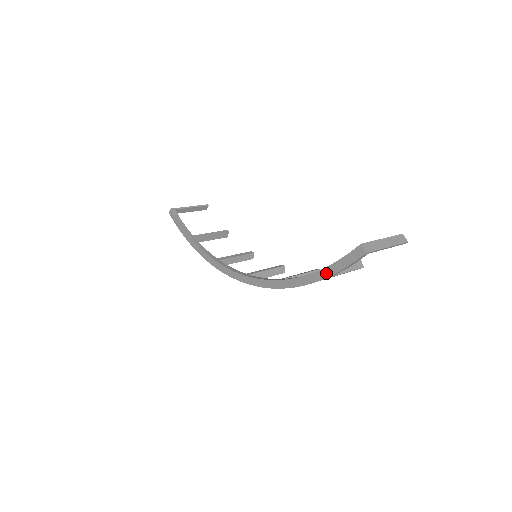
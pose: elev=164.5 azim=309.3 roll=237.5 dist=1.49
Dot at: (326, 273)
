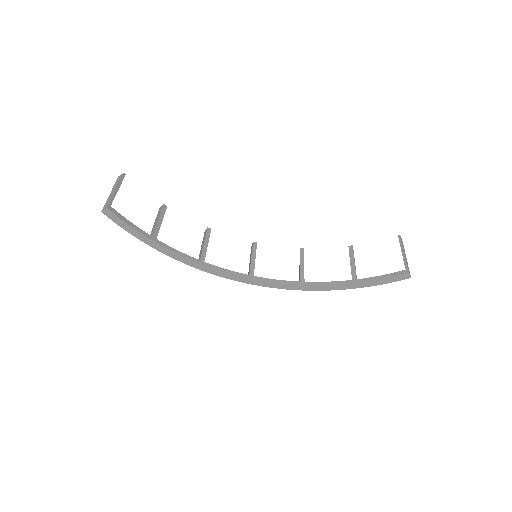
Dot at: (364, 285)
